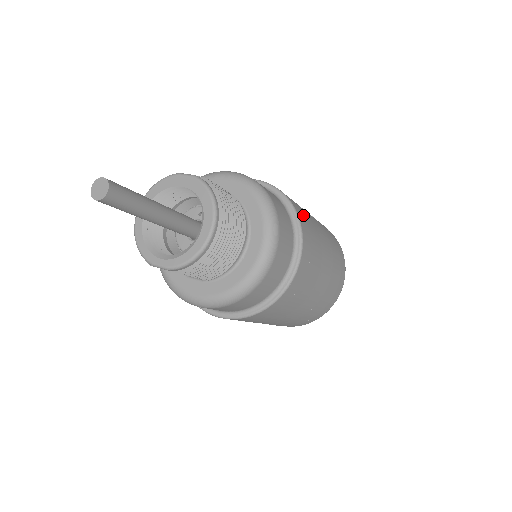
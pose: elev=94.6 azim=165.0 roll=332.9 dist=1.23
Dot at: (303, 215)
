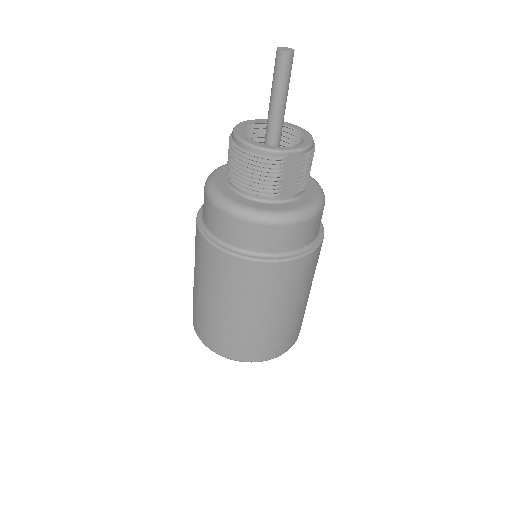
Dot at: occluded
